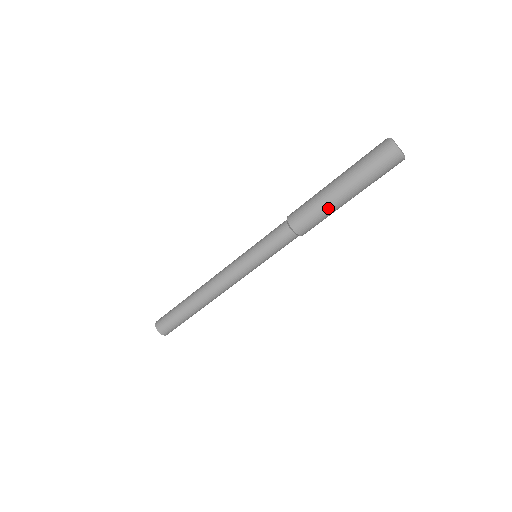
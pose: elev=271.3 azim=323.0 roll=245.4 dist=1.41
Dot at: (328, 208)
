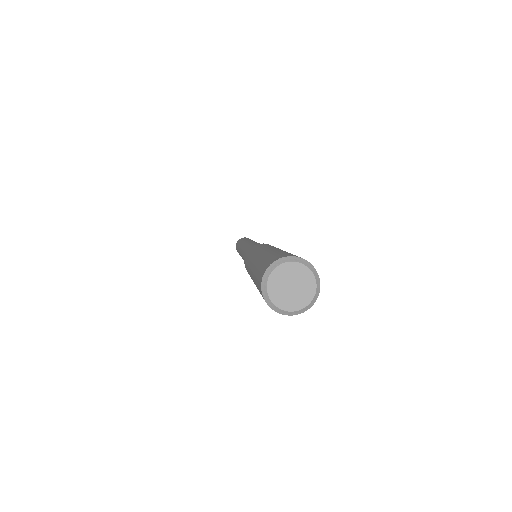
Dot at: occluded
